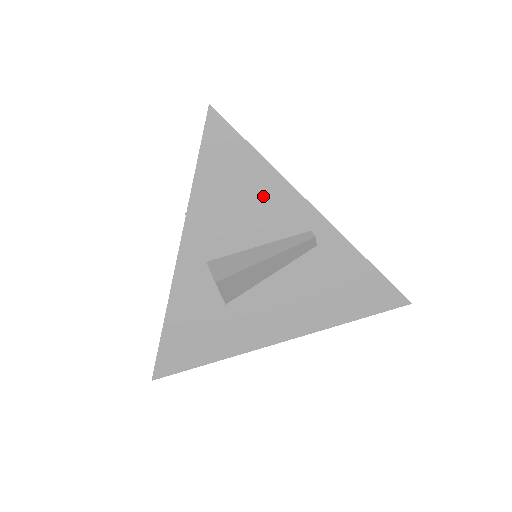
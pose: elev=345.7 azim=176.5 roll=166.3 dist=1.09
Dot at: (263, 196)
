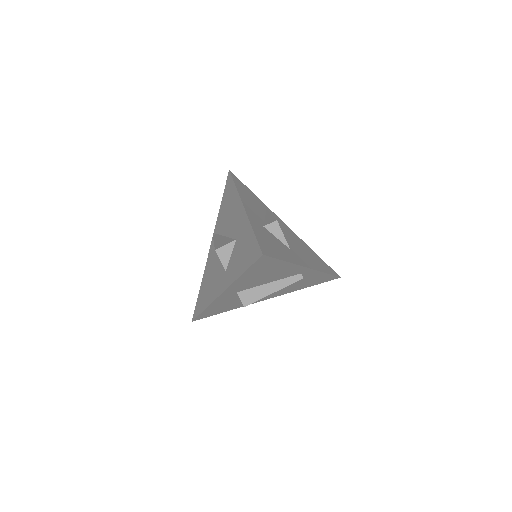
Dot at: (280, 271)
